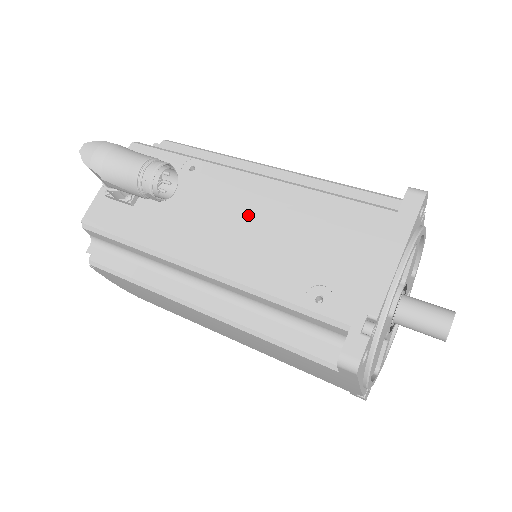
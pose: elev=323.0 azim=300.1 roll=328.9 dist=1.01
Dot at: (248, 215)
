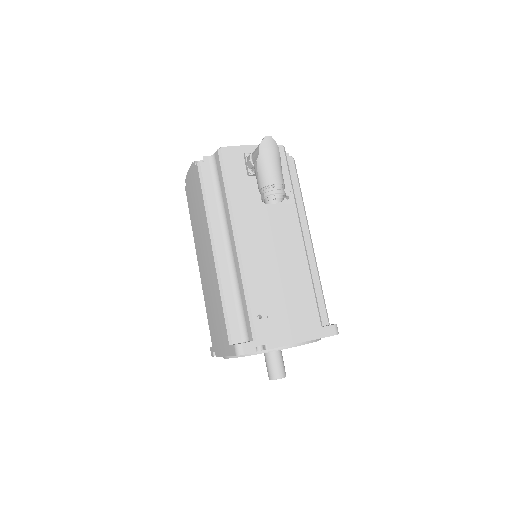
Dot at: (280, 251)
